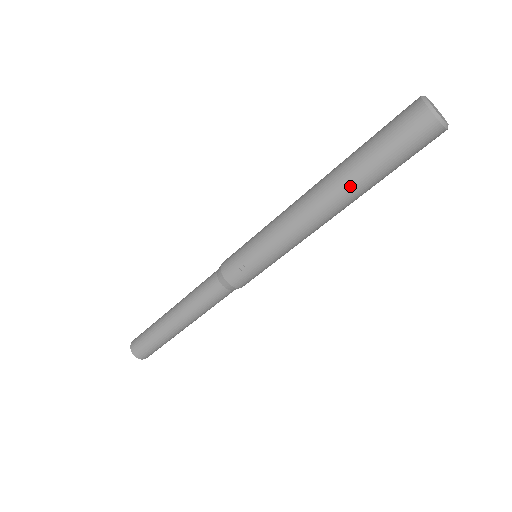
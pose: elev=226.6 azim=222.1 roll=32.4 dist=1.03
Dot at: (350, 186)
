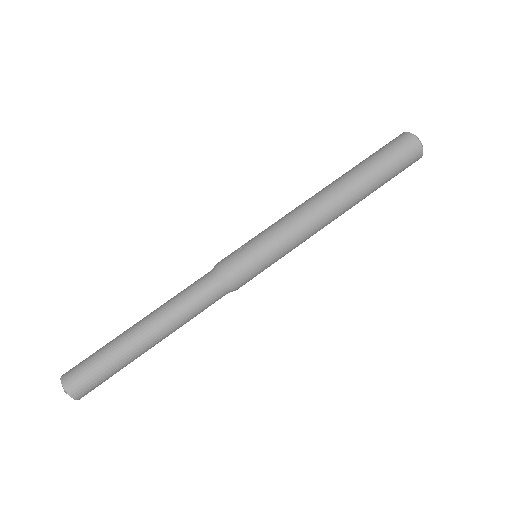
Dot at: (350, 177)
